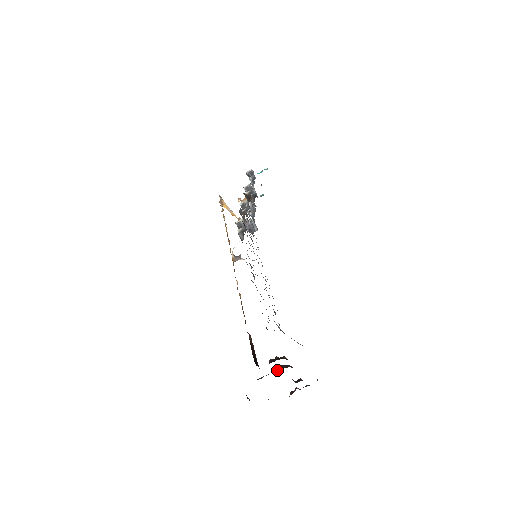
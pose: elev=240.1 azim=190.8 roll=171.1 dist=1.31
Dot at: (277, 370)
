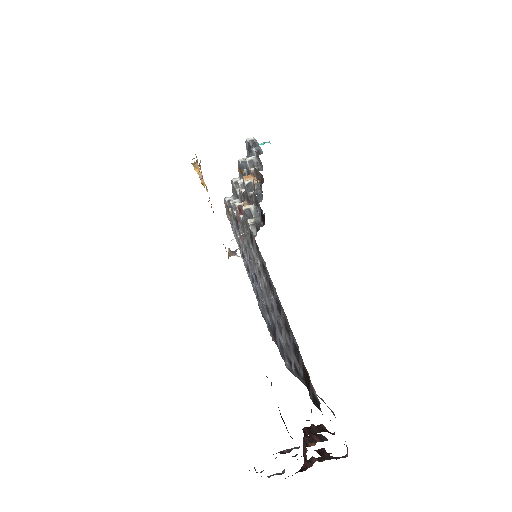
Dot at: (309, 442)
